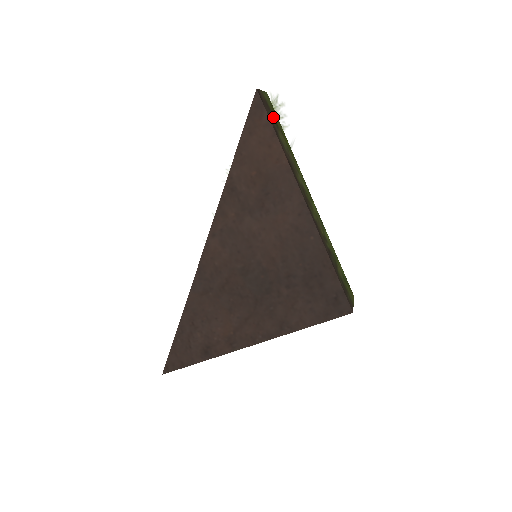
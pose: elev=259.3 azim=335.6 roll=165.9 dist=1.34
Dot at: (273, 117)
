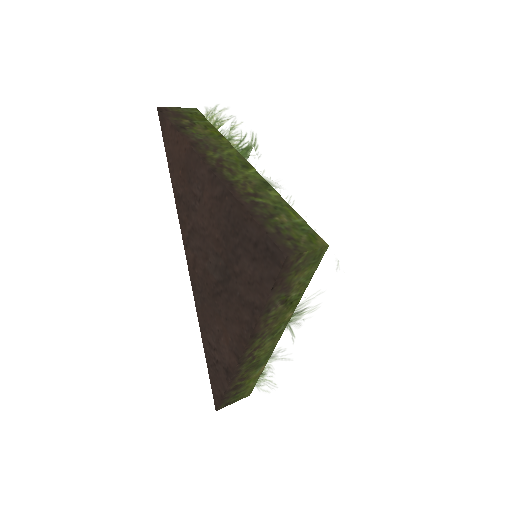
Dot at: (188, 120)
